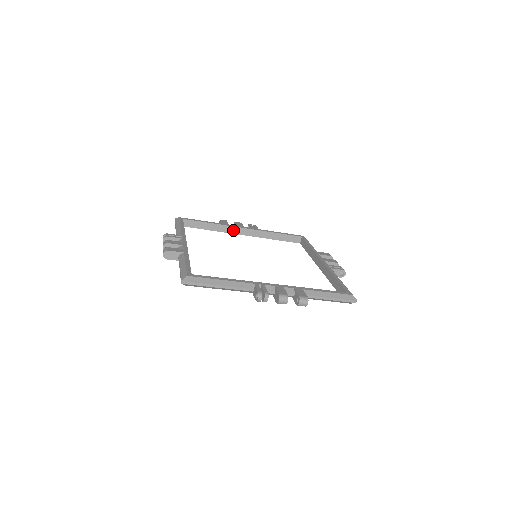
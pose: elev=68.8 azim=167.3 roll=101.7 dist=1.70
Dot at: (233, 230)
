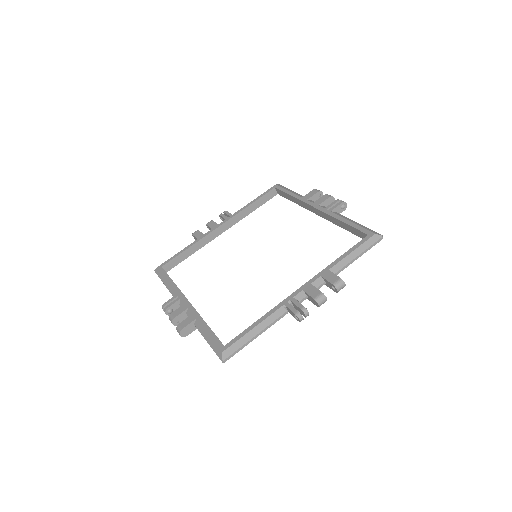
Dot at: (212, 236)
